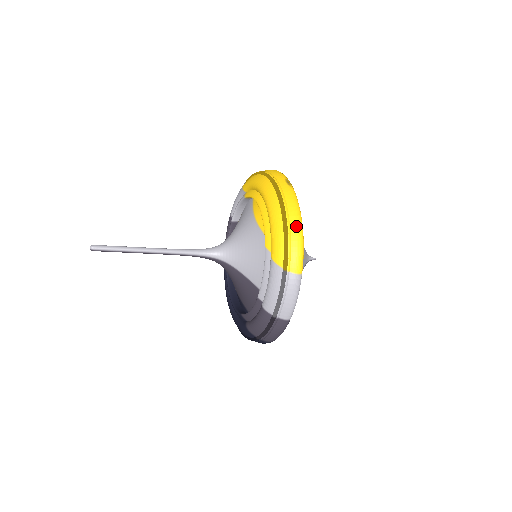
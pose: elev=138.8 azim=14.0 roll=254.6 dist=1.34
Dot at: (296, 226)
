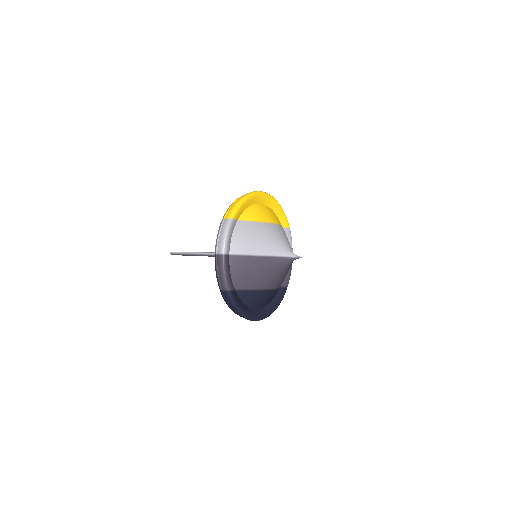
Dot at: (240, 198)
